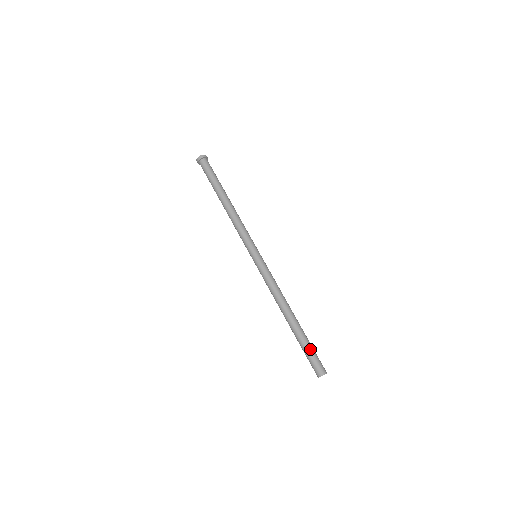
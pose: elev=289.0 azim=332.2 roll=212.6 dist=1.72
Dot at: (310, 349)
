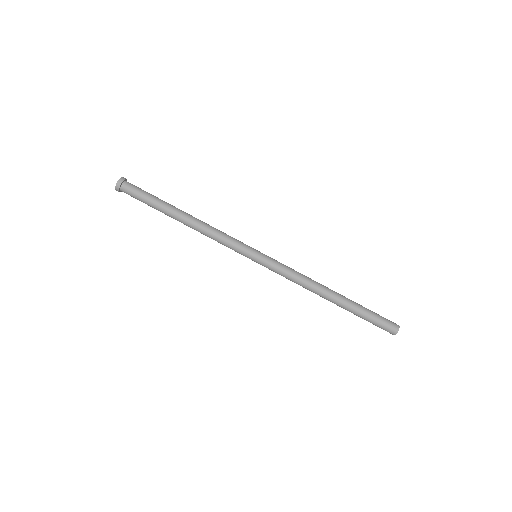
Dot at: (371, 313)
